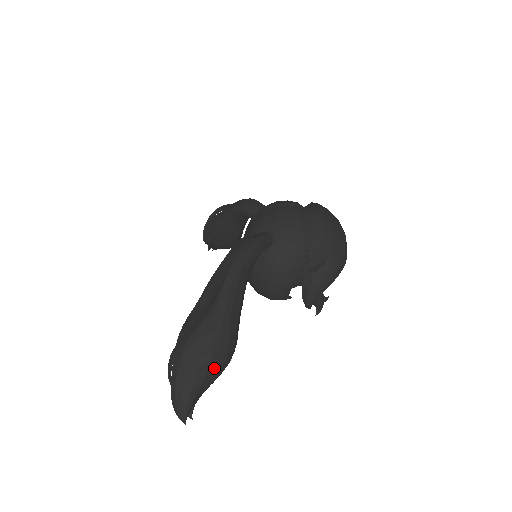
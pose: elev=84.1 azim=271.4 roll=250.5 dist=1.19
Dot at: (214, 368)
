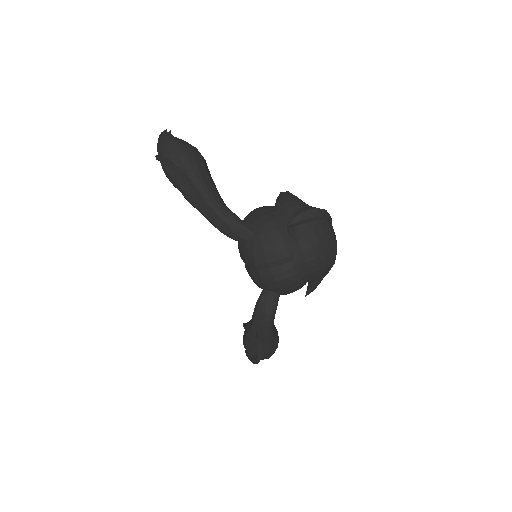
Dot at: occluded
